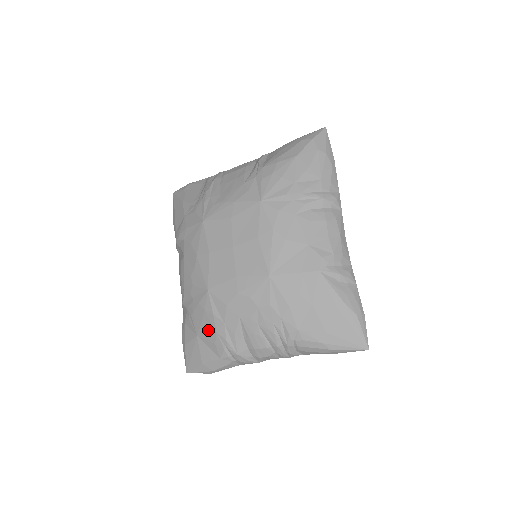
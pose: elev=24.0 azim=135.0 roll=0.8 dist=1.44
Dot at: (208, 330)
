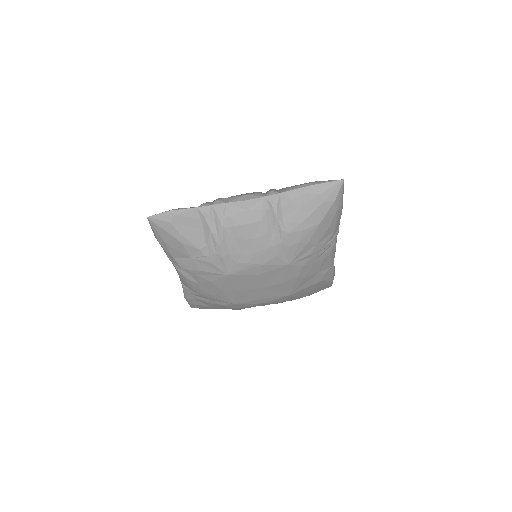
Dot at: (226, 308)
